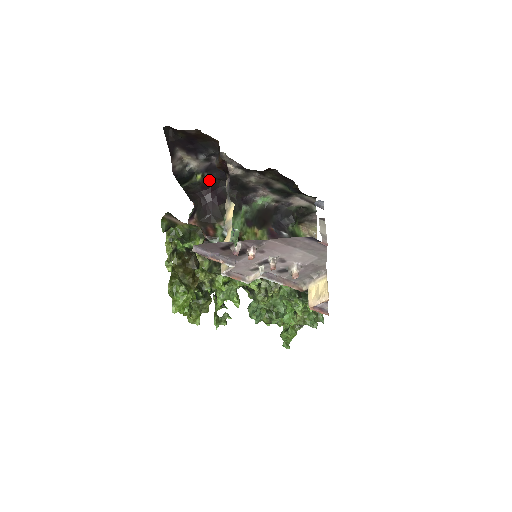
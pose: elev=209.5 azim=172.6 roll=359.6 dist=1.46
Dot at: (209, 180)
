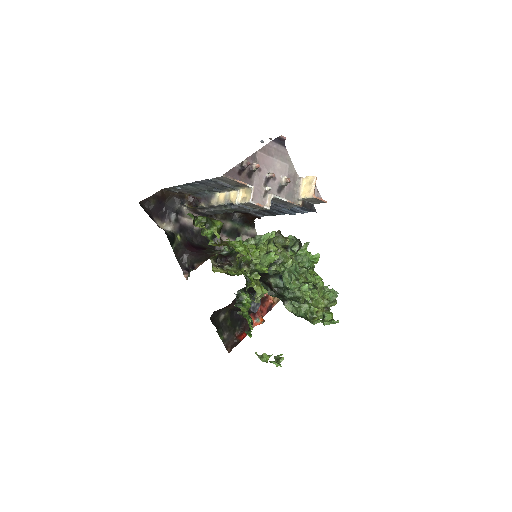
Dot at: (186, 239)
